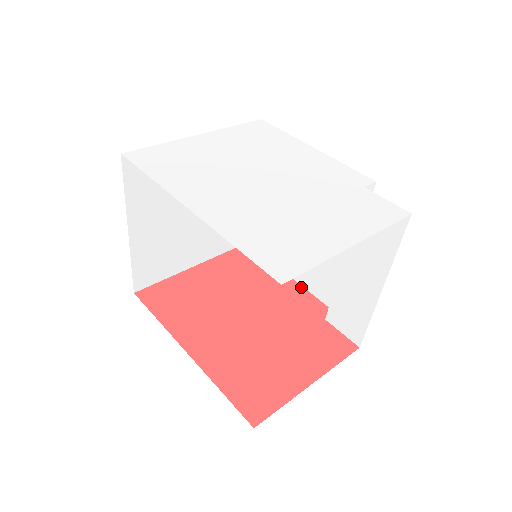
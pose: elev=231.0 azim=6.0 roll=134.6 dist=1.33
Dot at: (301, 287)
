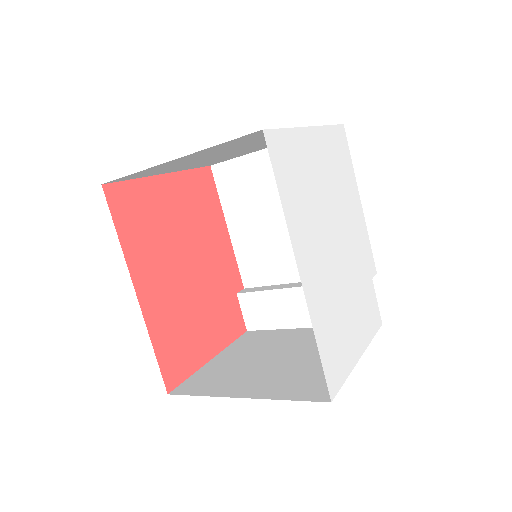
Dot at: (232, 249)
